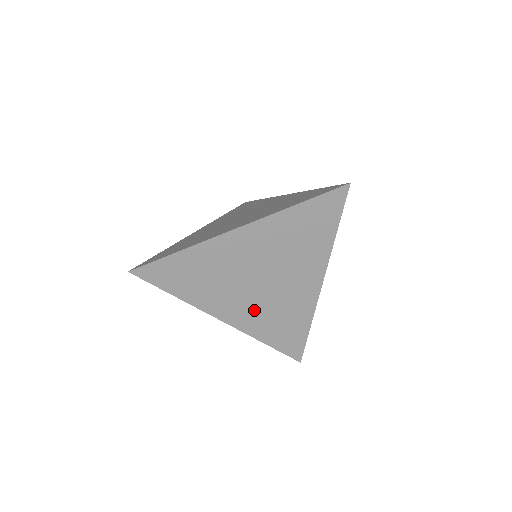
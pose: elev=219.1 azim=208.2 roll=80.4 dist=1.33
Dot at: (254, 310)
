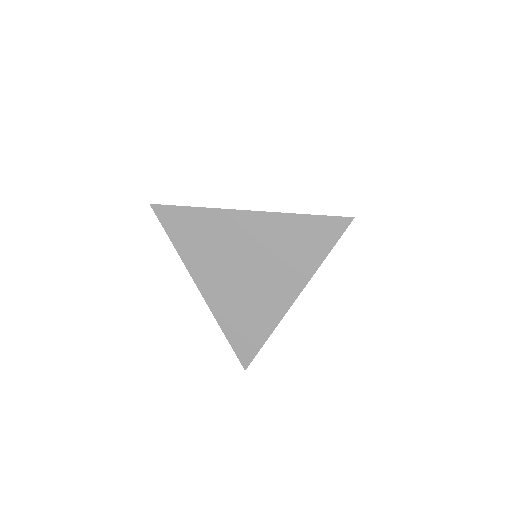
Dot at: (229, 294)
